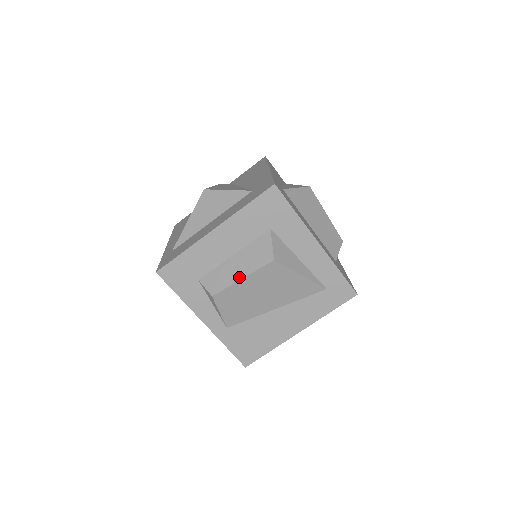
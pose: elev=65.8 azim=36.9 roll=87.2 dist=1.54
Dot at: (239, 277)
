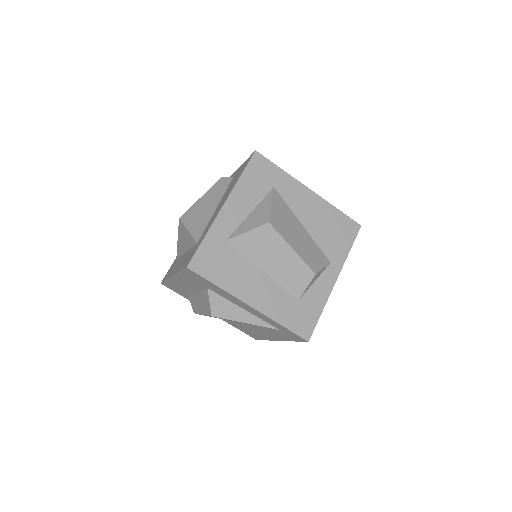
Dot at: (201, 312)
